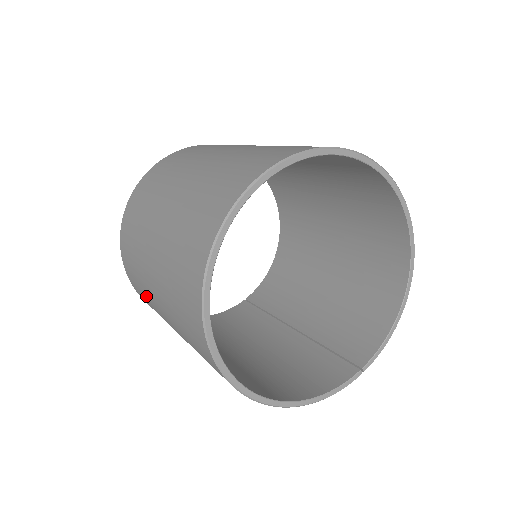
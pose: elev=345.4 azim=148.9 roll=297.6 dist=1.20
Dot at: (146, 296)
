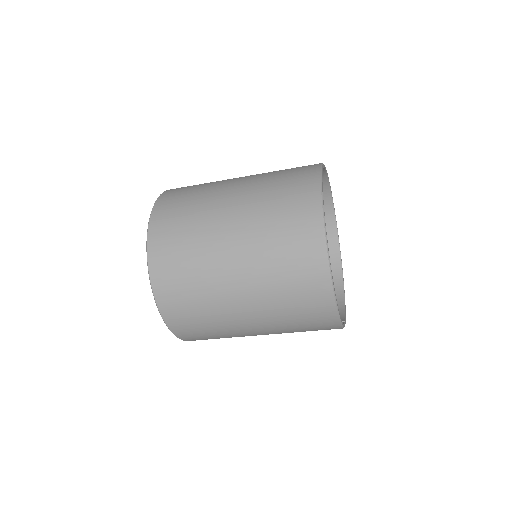
Dot at: (194, 258)
